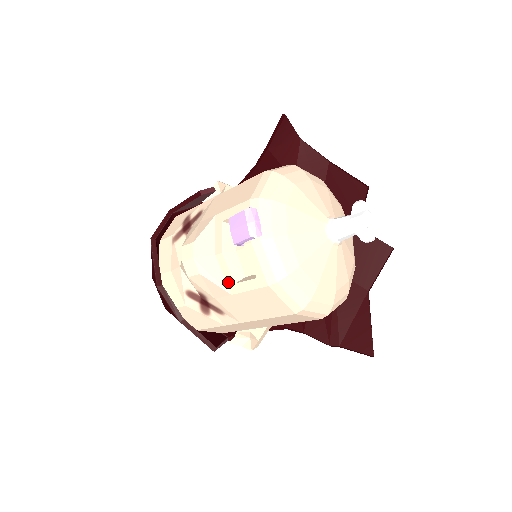
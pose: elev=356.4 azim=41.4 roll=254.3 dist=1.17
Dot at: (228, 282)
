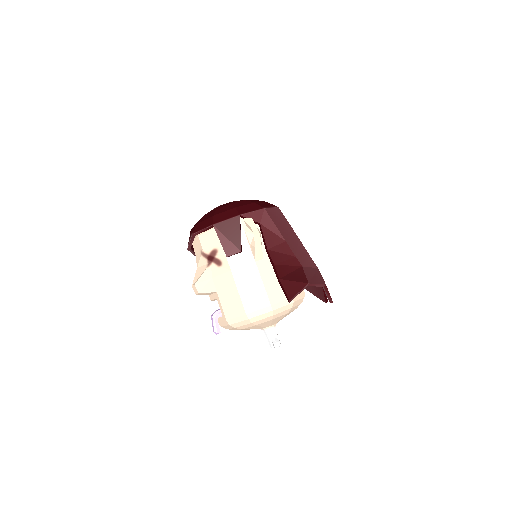
Dot at: occluded
